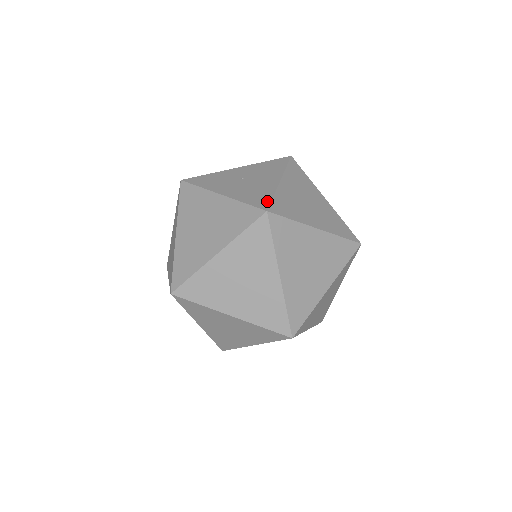
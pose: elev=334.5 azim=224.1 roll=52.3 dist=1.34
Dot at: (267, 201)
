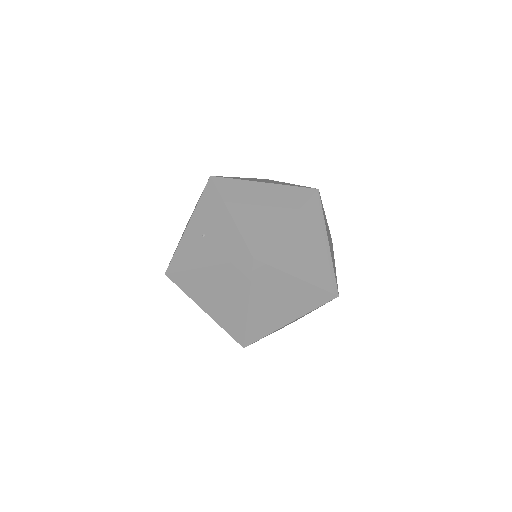
Dot at: (244, 247)
